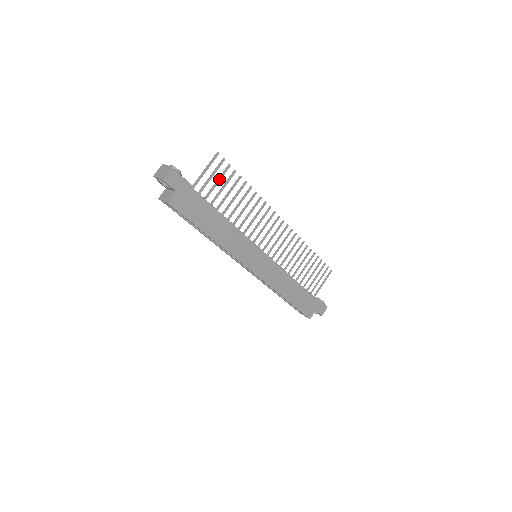
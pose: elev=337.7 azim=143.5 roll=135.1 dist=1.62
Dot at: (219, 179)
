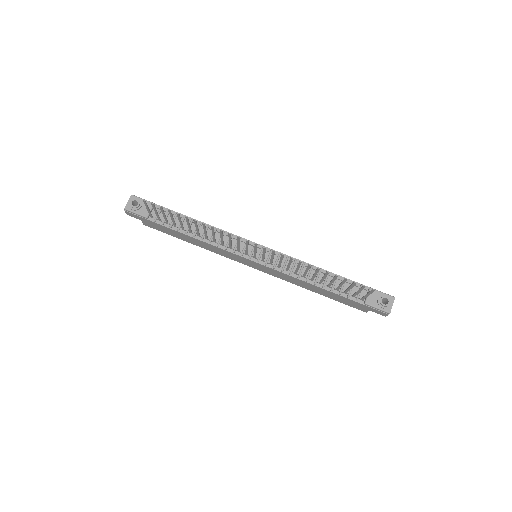
Dot at: (163, 214)
